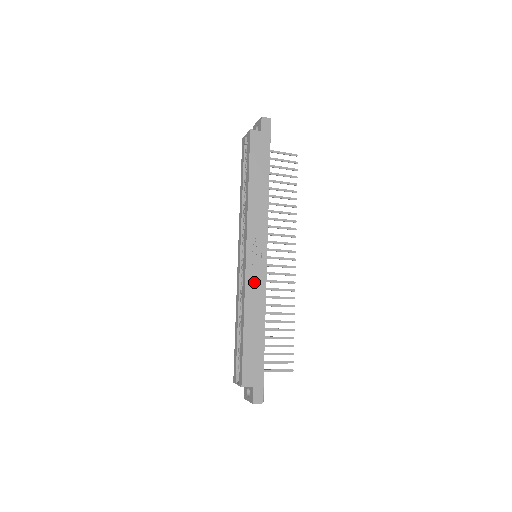
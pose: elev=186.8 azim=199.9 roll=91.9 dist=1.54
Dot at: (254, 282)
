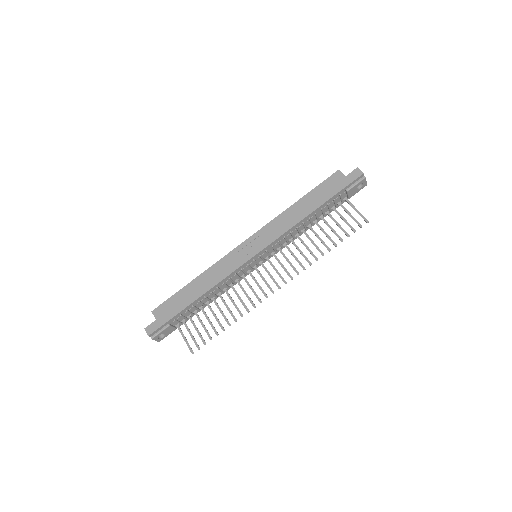
Dot at: (228, 262)
